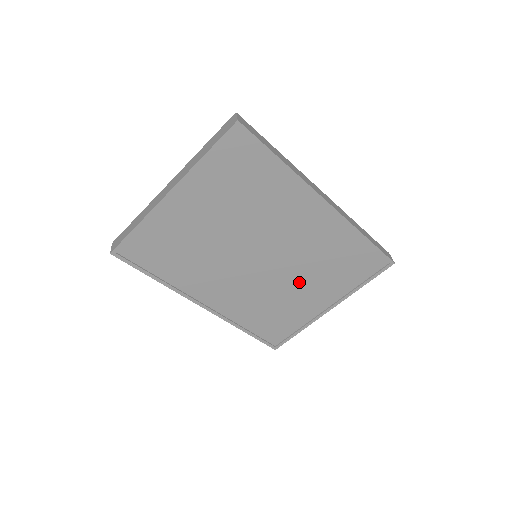
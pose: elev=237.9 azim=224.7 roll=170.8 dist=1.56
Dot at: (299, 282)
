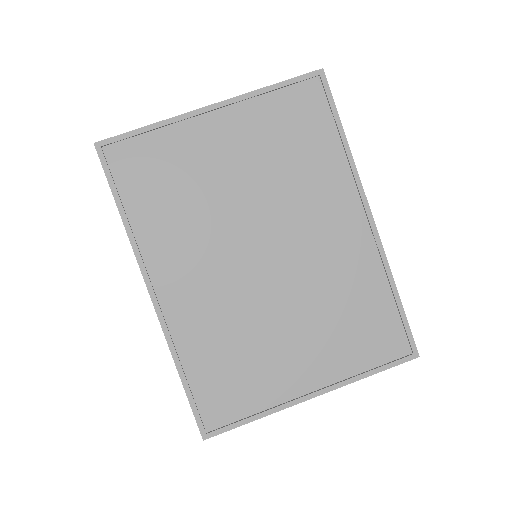
Dot at: (291, 324)
